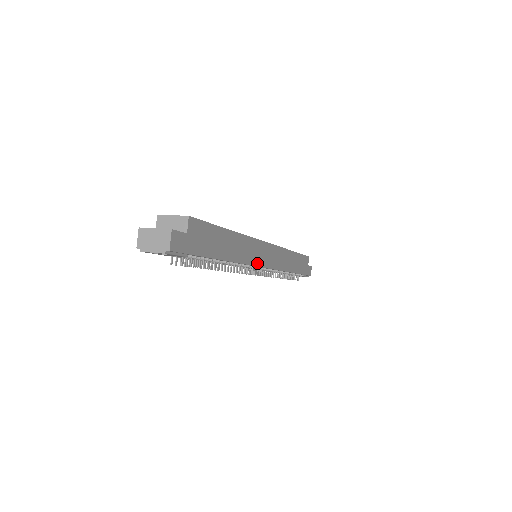
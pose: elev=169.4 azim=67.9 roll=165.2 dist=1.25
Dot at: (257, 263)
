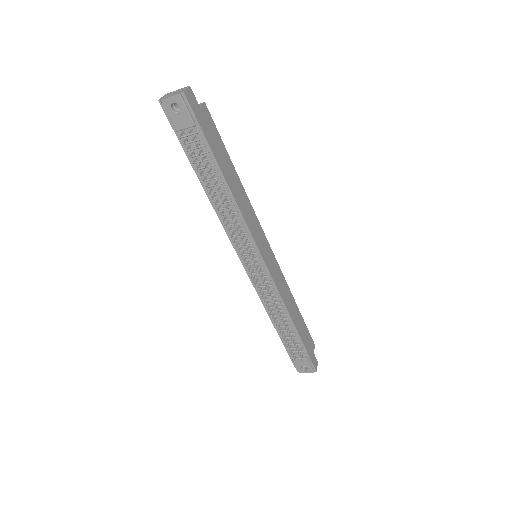
Dot at: (255, 239)
